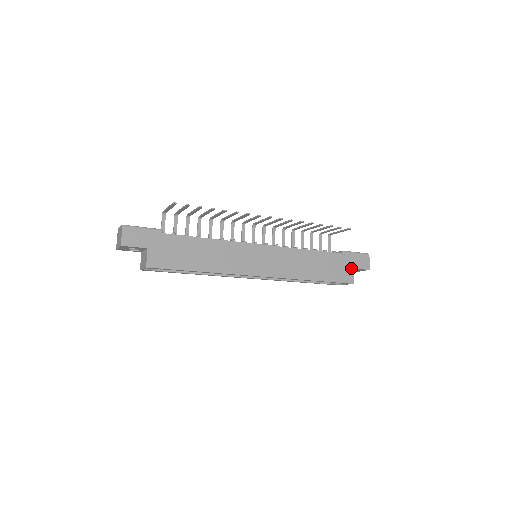
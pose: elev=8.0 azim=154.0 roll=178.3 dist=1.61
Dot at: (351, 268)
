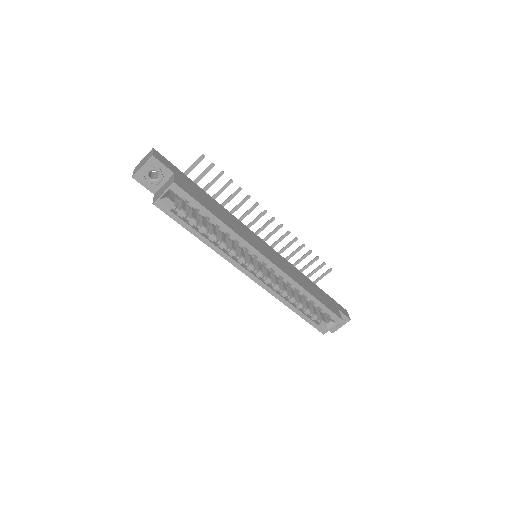
Dot at: (336, 308)
